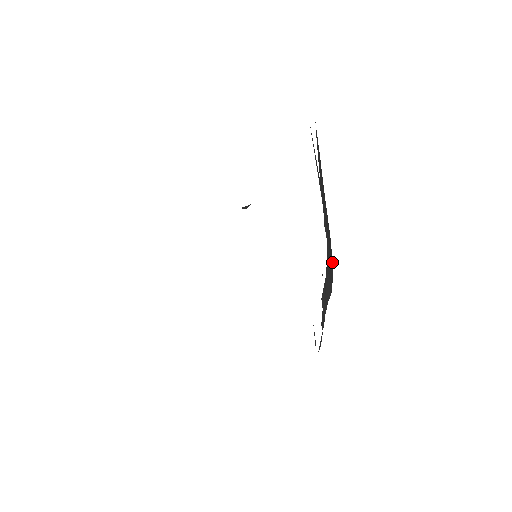
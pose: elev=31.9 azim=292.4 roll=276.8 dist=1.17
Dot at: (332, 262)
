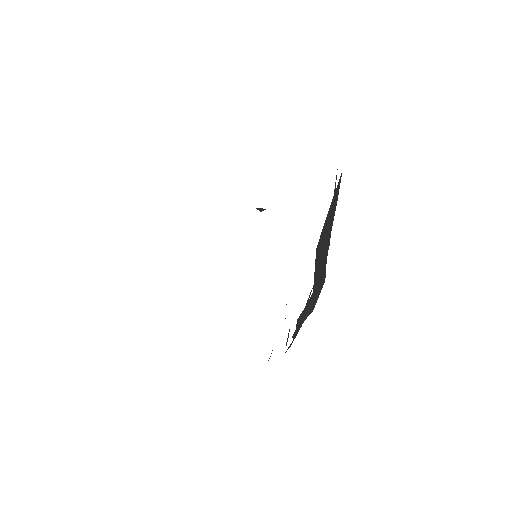
Dot at: occluded
